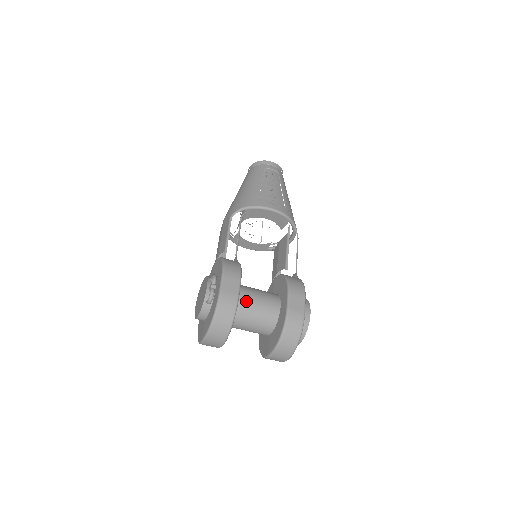
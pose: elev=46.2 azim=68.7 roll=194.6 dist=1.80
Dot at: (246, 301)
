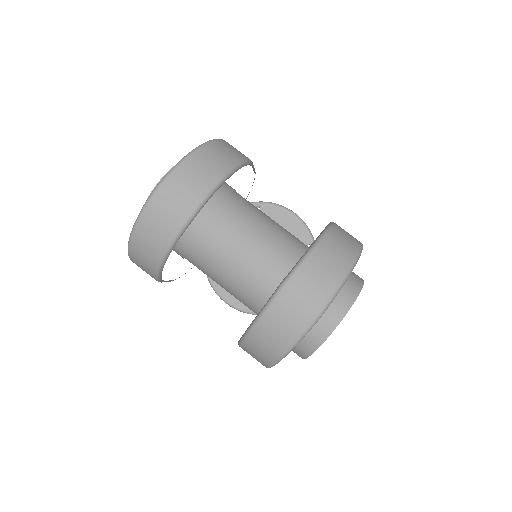
Dot at: (253, 205)
